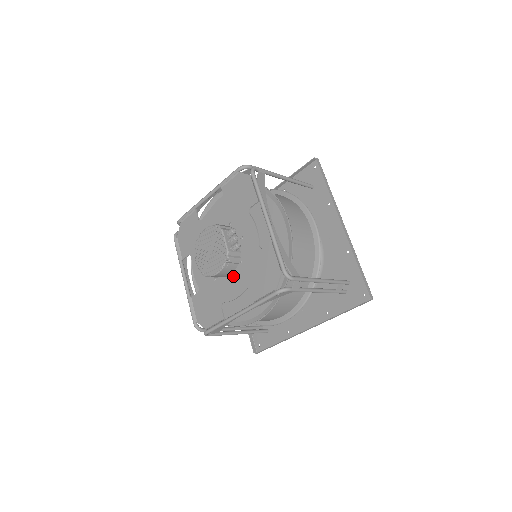
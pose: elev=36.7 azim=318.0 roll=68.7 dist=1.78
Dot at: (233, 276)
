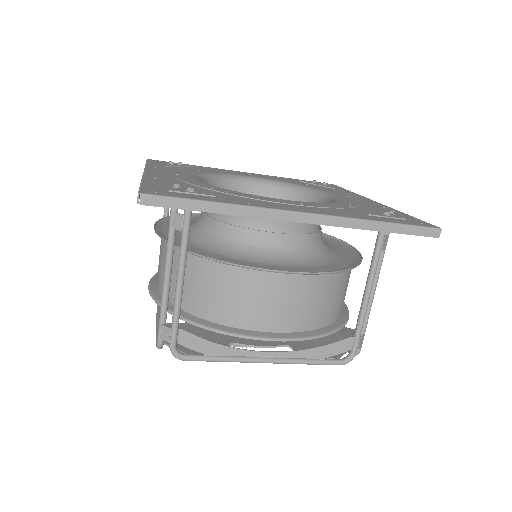
Dot at: occluded
